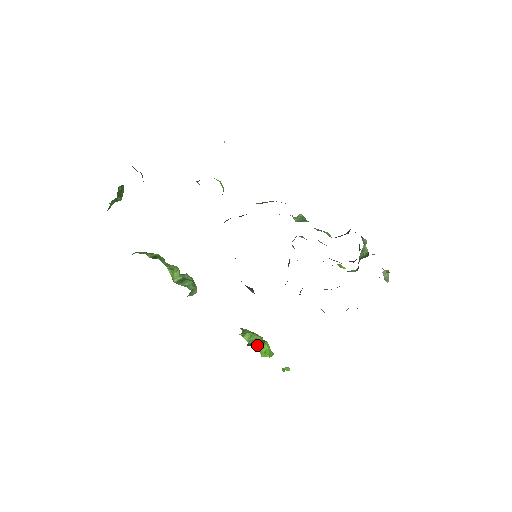
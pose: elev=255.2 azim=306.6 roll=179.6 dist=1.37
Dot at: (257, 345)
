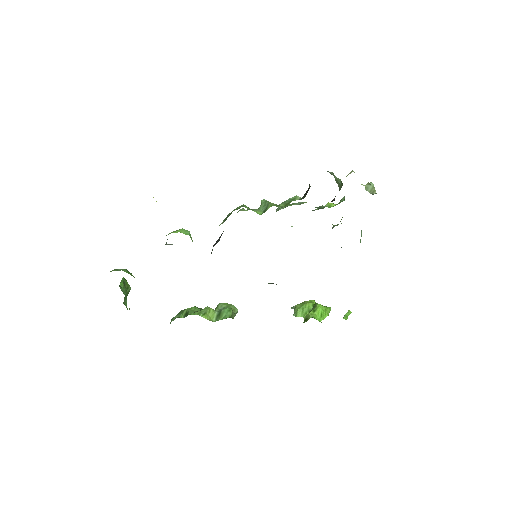
Dot at: (311, 316)
